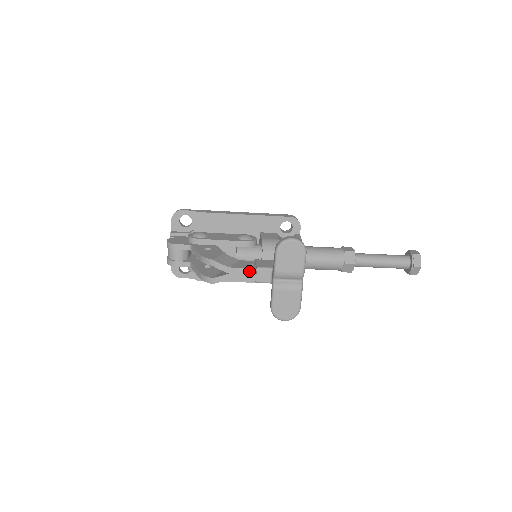
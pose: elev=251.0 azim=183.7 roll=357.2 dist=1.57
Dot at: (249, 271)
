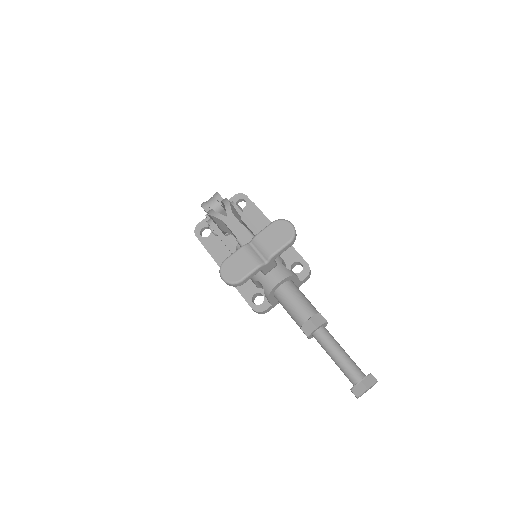
Dot at: (241, 228)
